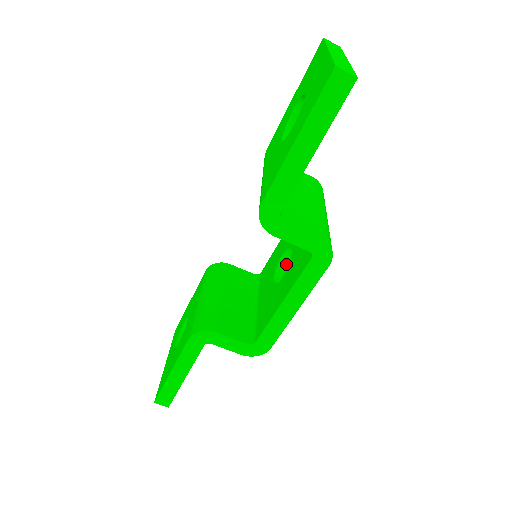
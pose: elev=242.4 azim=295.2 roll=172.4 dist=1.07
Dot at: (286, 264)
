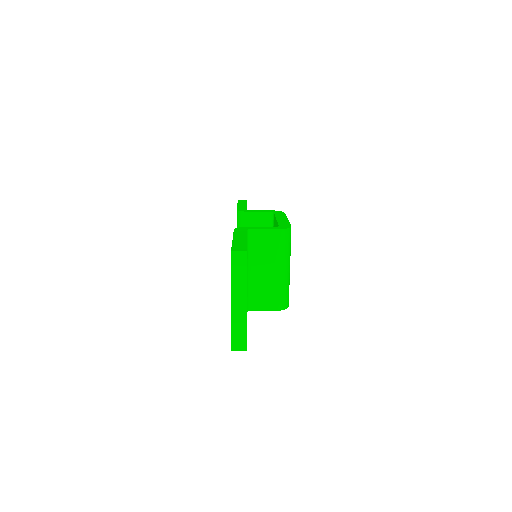
Dot at: occluded
